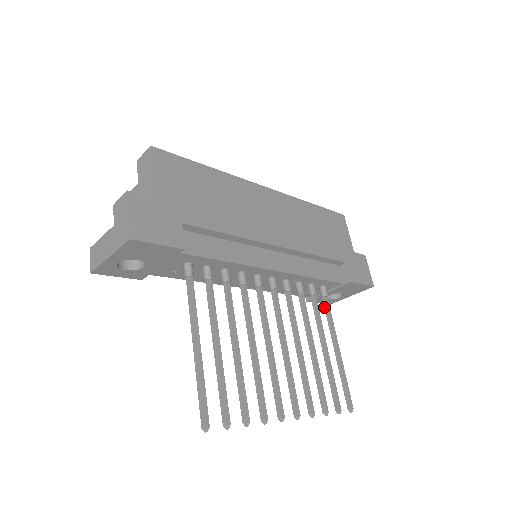
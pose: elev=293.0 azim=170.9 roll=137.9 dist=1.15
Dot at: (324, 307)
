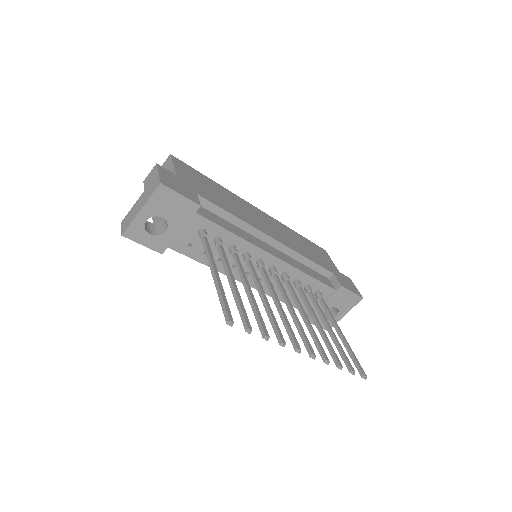
Dot at: (322, 305)
